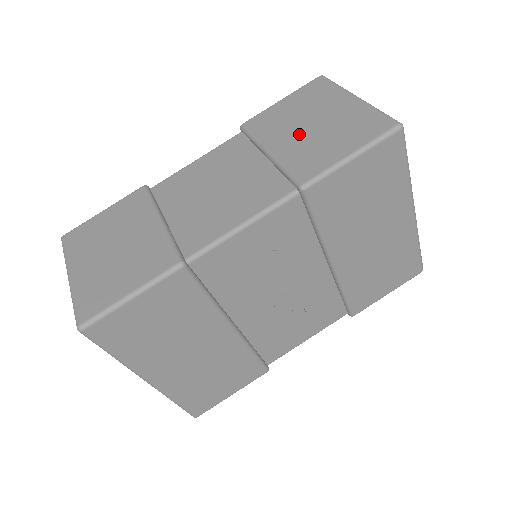
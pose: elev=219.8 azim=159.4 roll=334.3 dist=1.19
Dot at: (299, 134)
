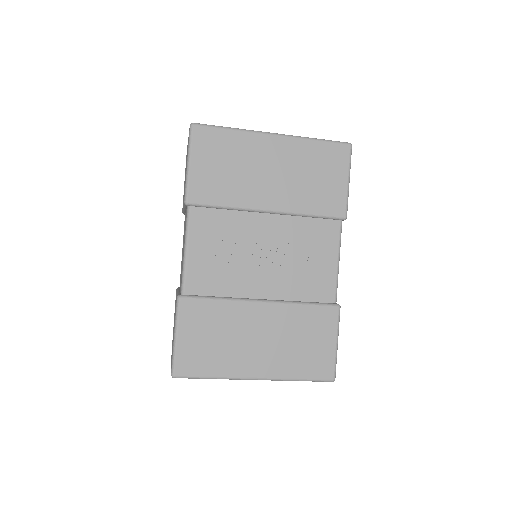
Dot at: occluded
